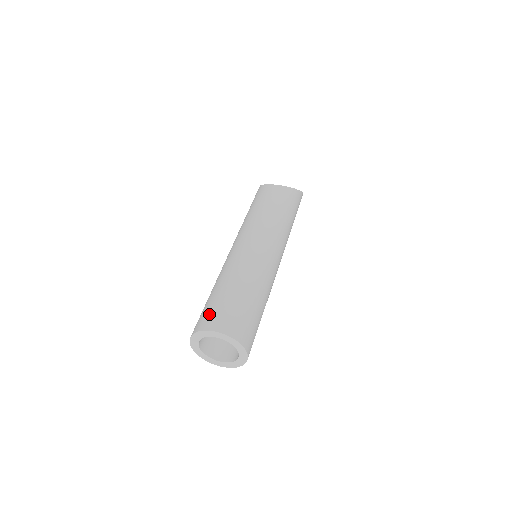
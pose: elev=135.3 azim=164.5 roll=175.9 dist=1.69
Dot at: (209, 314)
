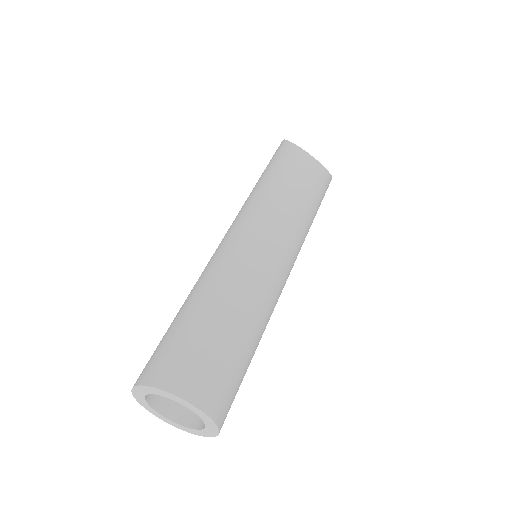
Dot at: (191, 364)
